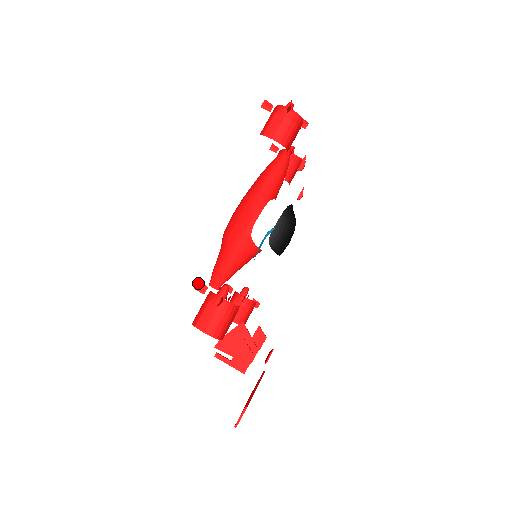
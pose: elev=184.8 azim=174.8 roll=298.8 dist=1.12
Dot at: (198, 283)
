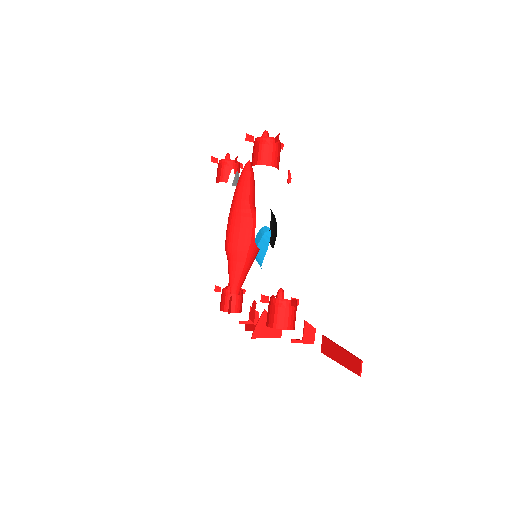
Dot at: (261, 297)
